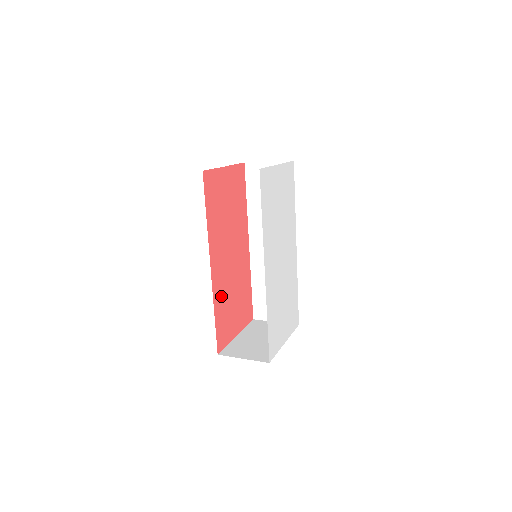
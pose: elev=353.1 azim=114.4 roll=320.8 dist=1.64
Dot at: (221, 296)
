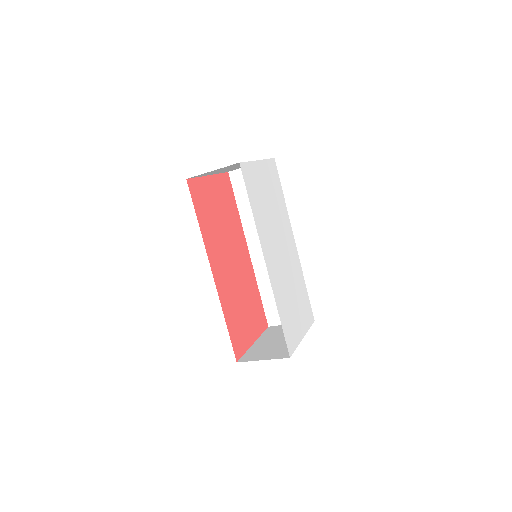
Dot at: (229, 302)
